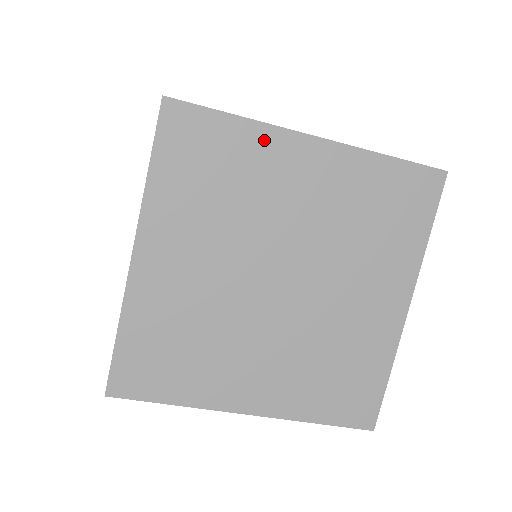
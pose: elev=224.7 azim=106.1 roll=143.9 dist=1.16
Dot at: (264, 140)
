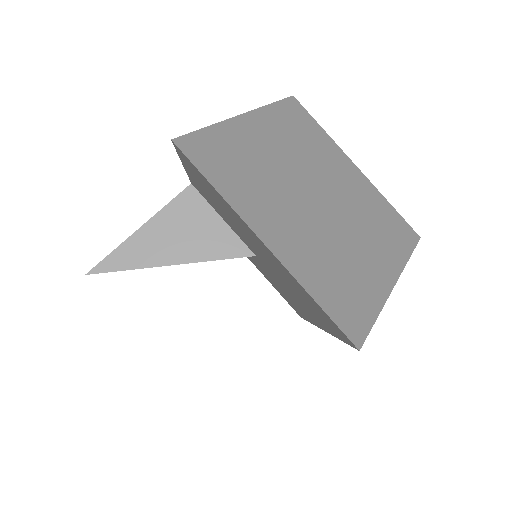
Dot at: (332, 146)
